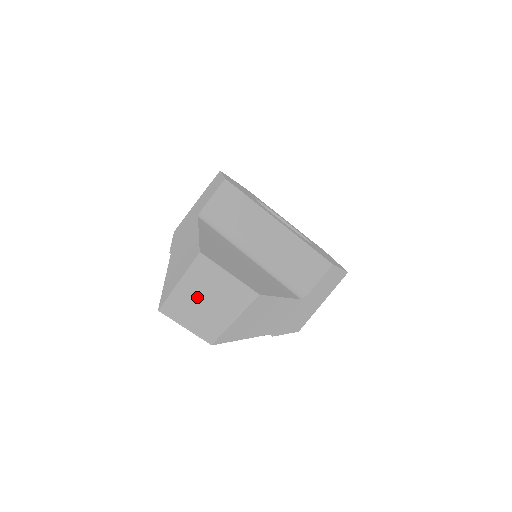
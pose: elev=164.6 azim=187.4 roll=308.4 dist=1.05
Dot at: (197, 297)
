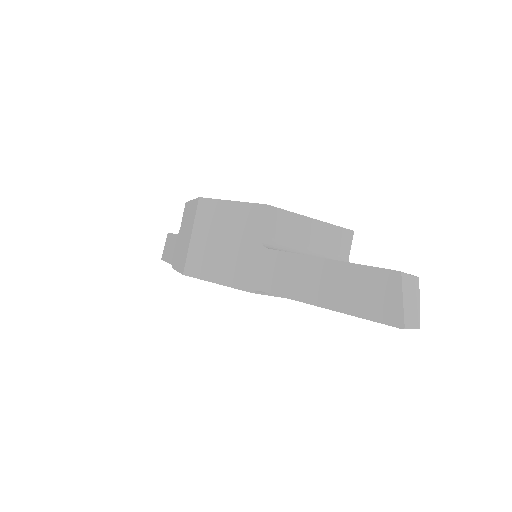
Dot at: (409, 303)
